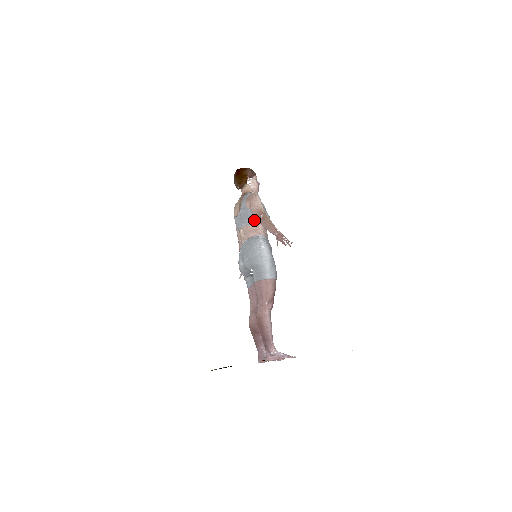
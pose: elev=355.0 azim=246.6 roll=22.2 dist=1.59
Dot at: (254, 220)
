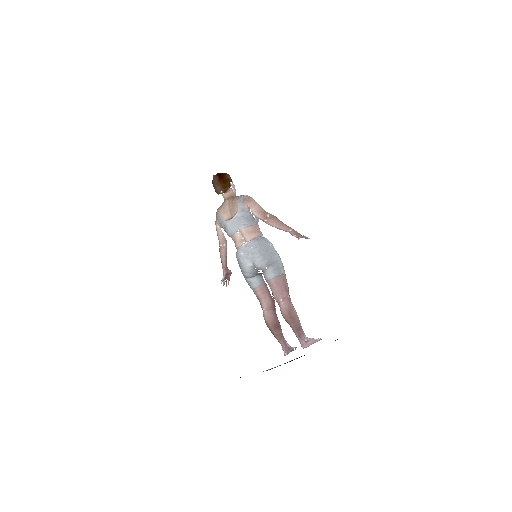
Dot at: (254, 221)
